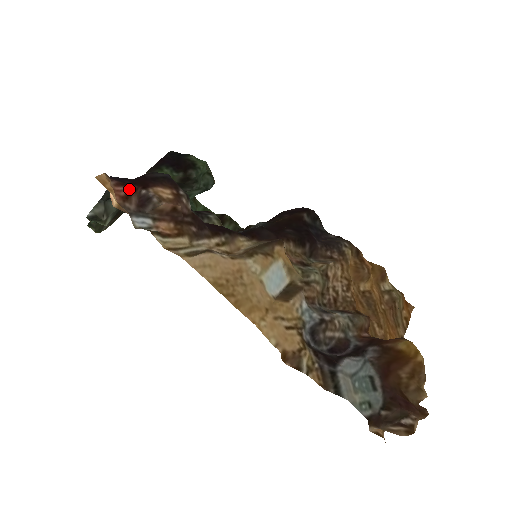
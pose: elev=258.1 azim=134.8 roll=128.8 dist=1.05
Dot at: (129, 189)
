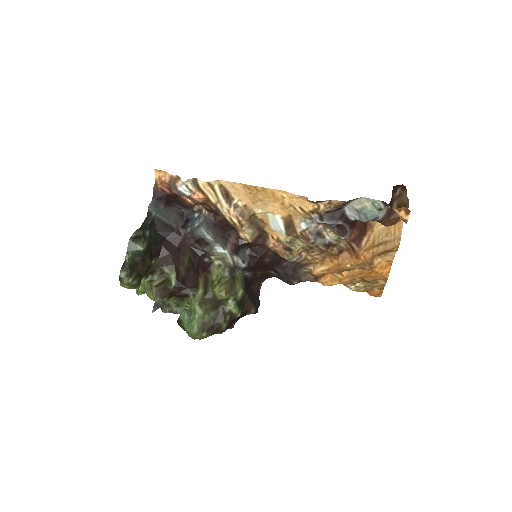
Dot at: (169, 192)
